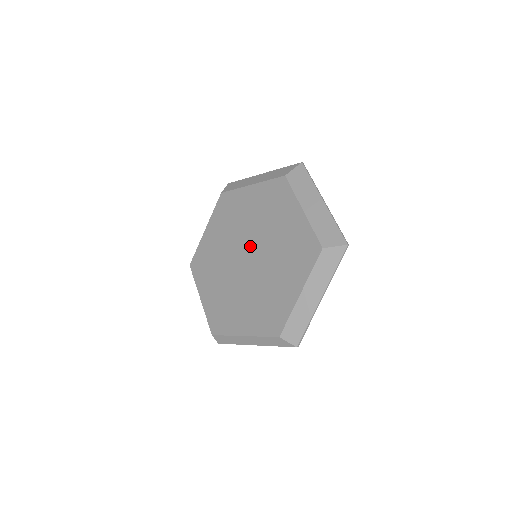
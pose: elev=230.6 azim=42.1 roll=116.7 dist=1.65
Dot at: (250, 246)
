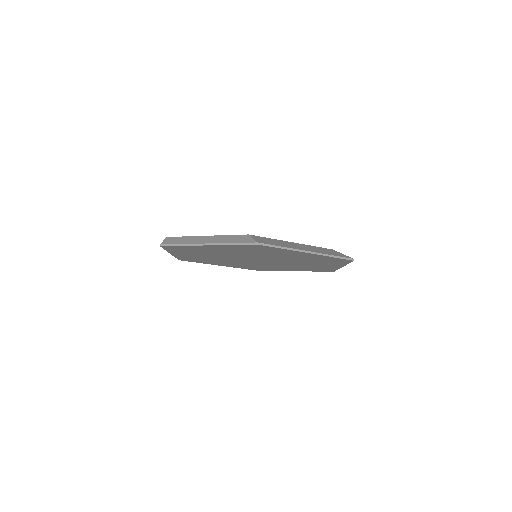
Dot at: occluded
